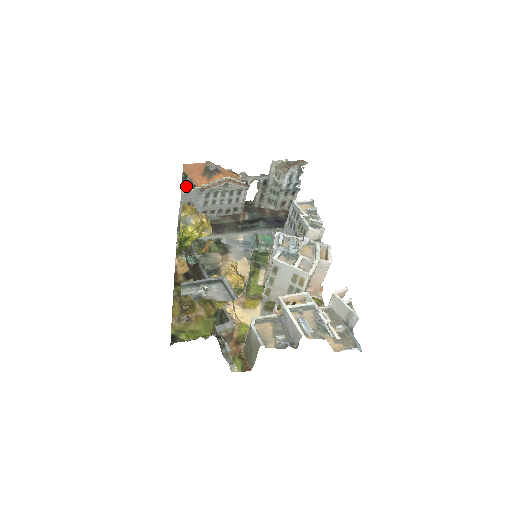
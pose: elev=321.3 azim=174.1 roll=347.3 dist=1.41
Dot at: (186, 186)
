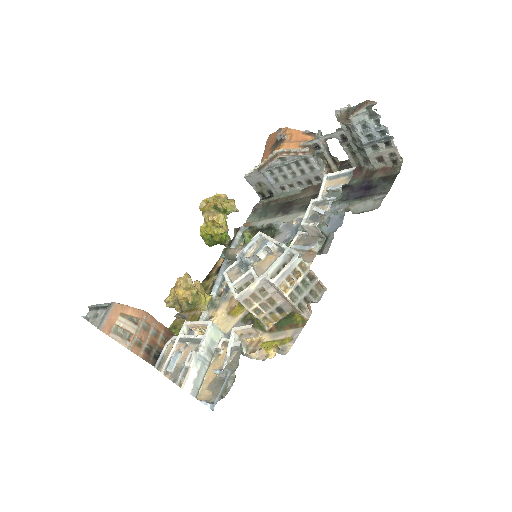
Dot at: occluded
